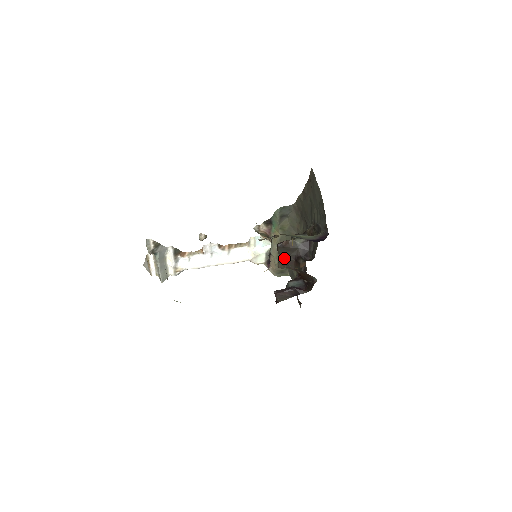
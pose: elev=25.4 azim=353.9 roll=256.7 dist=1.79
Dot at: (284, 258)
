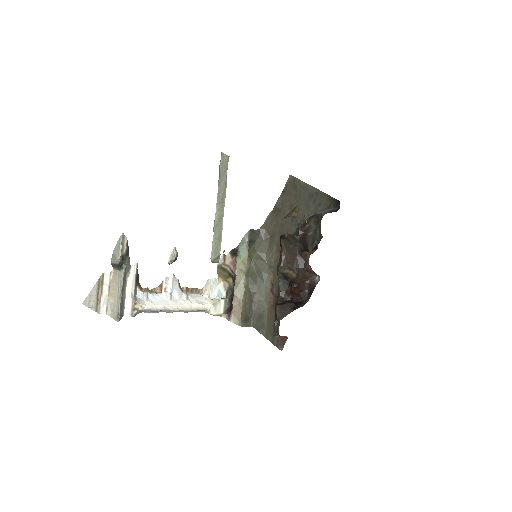
Dot at: (288, 253)
